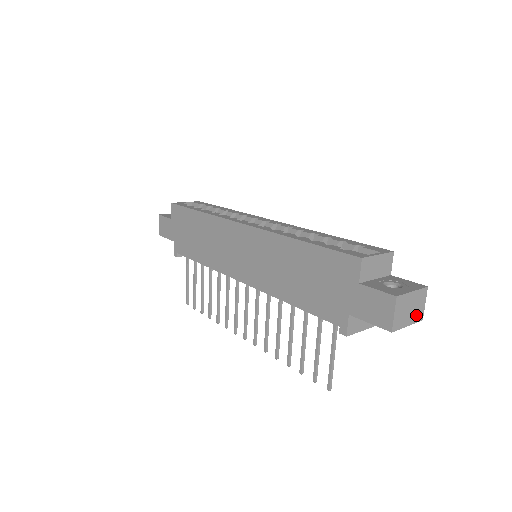
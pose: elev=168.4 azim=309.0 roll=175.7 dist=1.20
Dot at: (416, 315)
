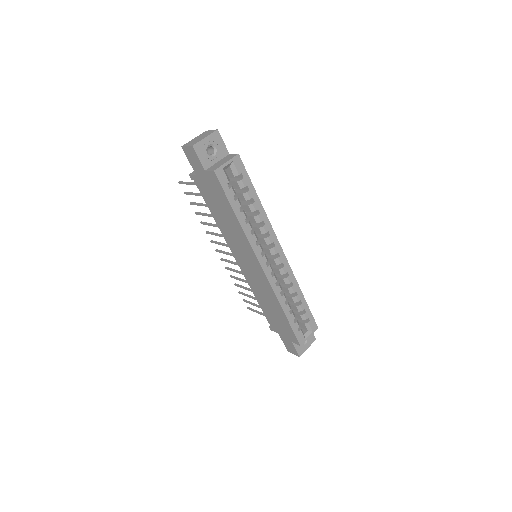
Dot at: occluded
